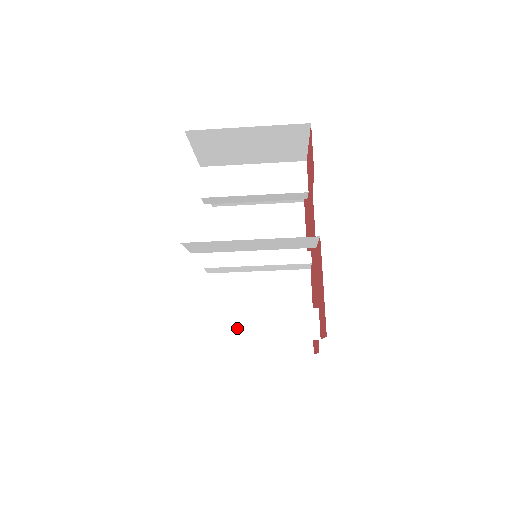
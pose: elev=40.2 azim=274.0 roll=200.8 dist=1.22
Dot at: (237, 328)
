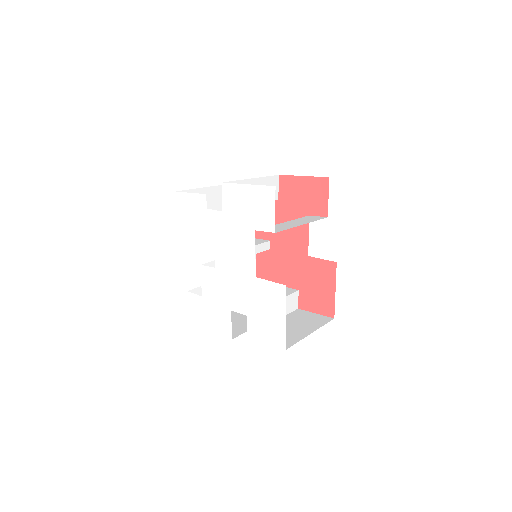
Dot at: occluded
